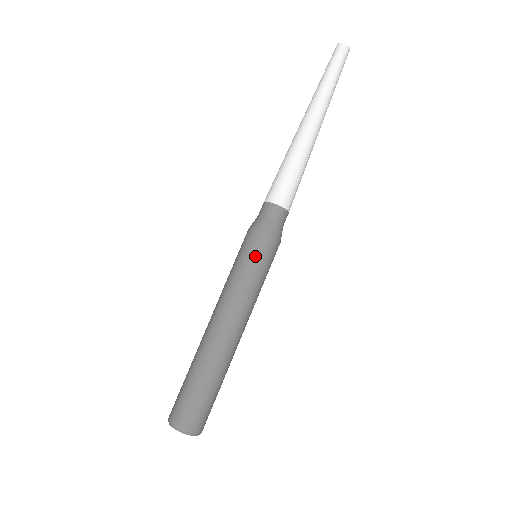
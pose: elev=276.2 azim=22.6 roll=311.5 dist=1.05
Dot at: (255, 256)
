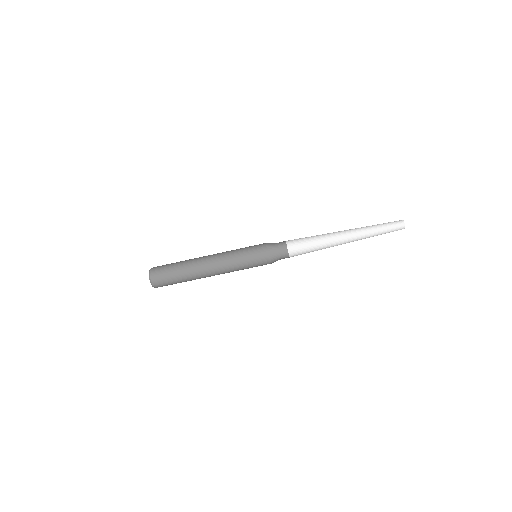
Dot at: (256, 266)
